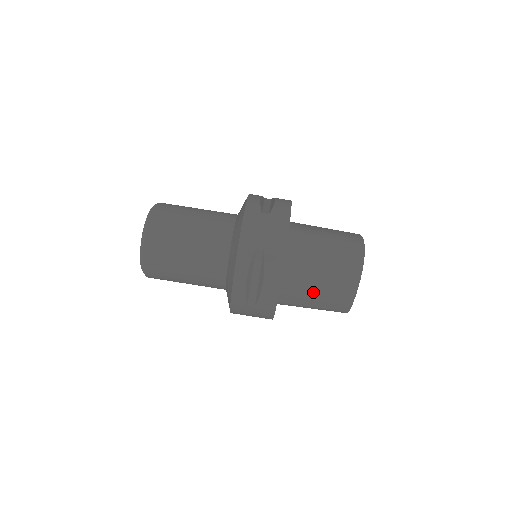
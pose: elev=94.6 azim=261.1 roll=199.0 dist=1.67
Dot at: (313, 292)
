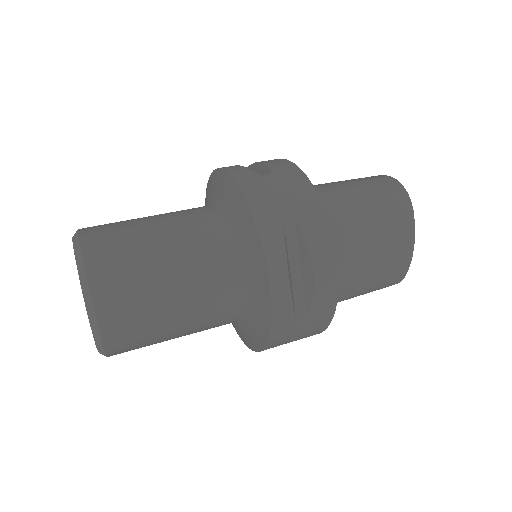
Dot at: (364, 266)
